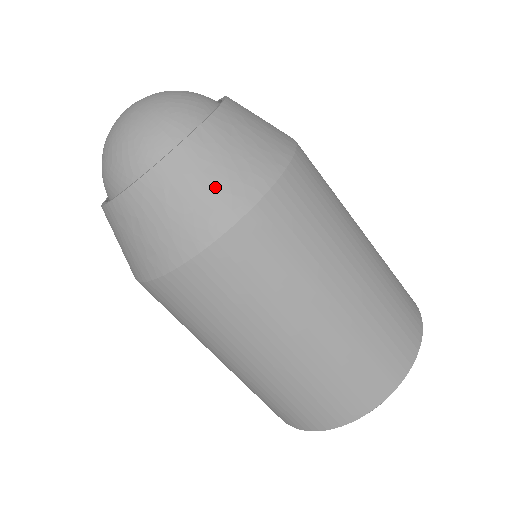
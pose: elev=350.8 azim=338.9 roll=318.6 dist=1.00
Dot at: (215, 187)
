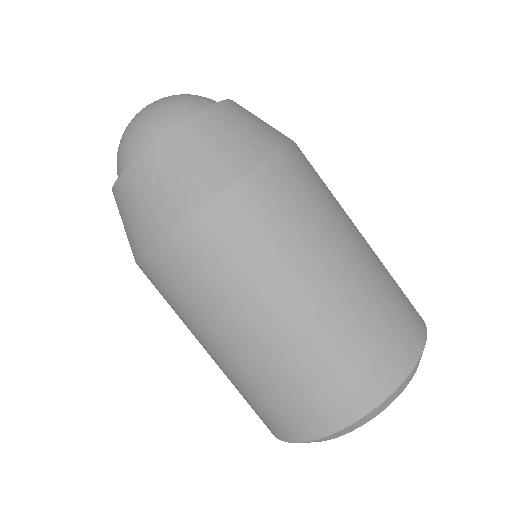
Dot at: (235, 141)
